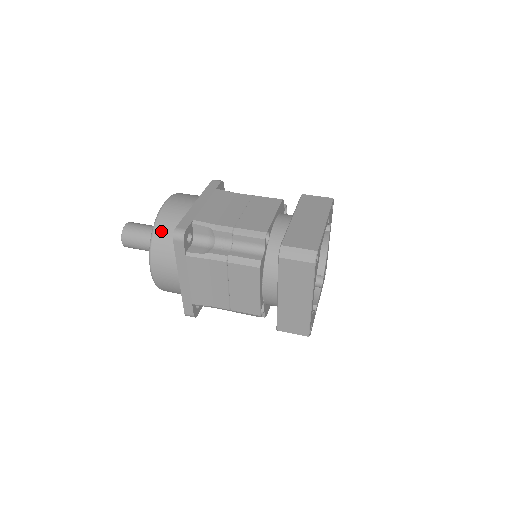
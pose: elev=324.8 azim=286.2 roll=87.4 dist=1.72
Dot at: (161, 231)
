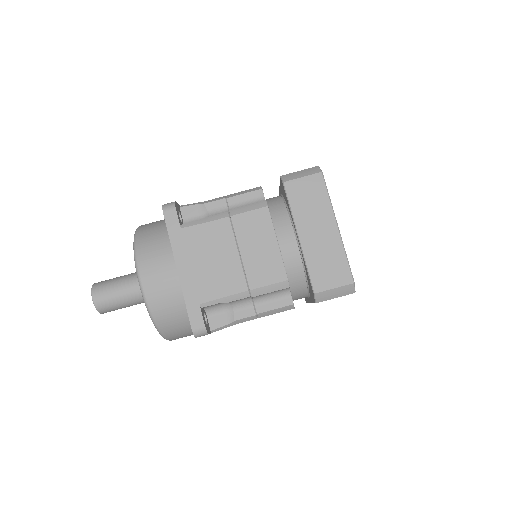
Dot at: (165, 321)
